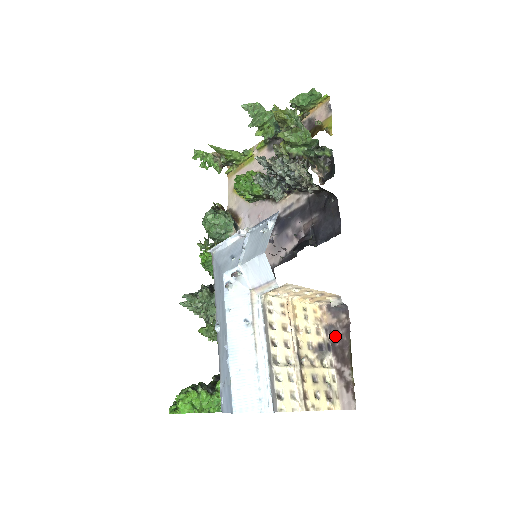
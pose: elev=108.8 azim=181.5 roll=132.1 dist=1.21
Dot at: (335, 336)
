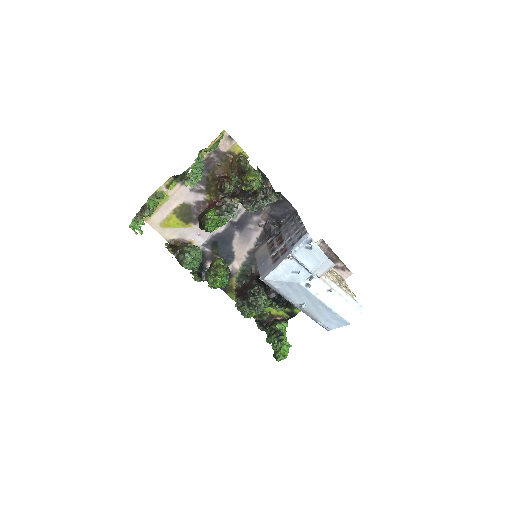
Dot at: occluded
